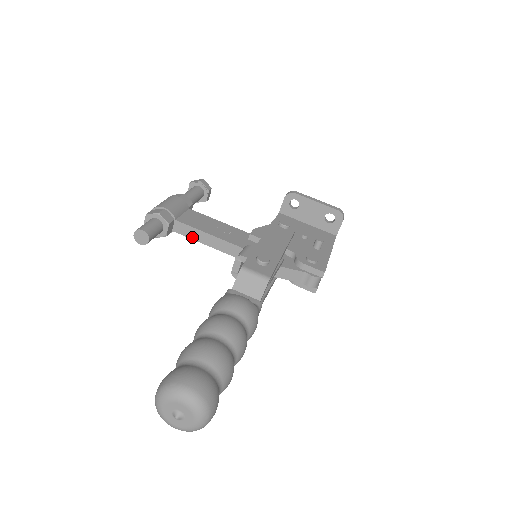
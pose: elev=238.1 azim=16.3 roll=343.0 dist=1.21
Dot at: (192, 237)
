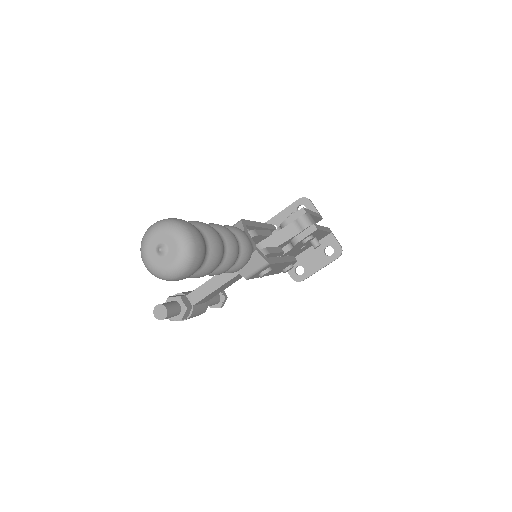
Dot at: (206, 294)
